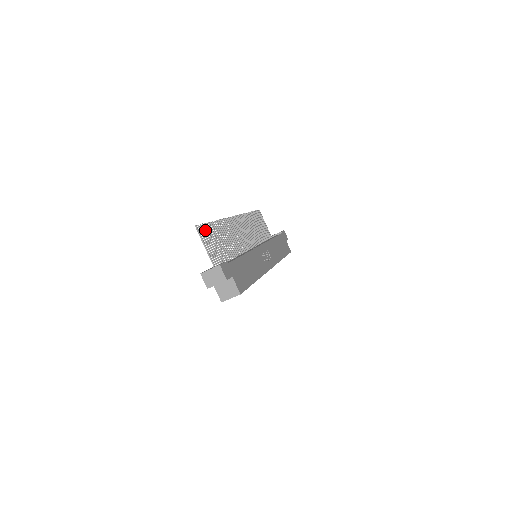
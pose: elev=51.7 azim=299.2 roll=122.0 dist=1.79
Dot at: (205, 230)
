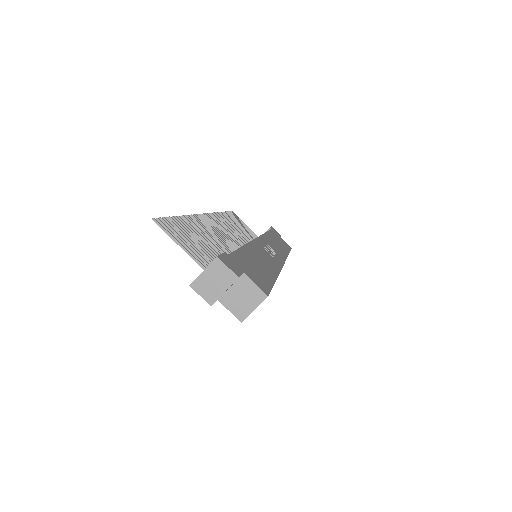
Dot at: (171, 225)
